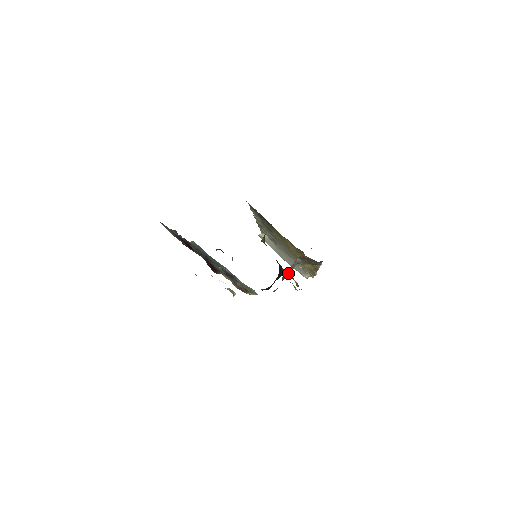
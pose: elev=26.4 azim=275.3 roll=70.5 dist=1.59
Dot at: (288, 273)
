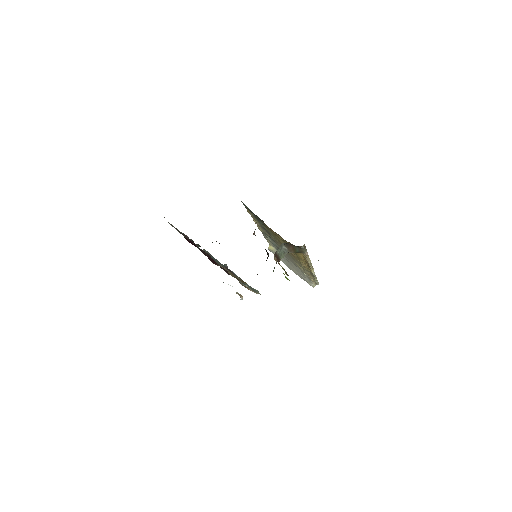
Dot at: (275, 259)
